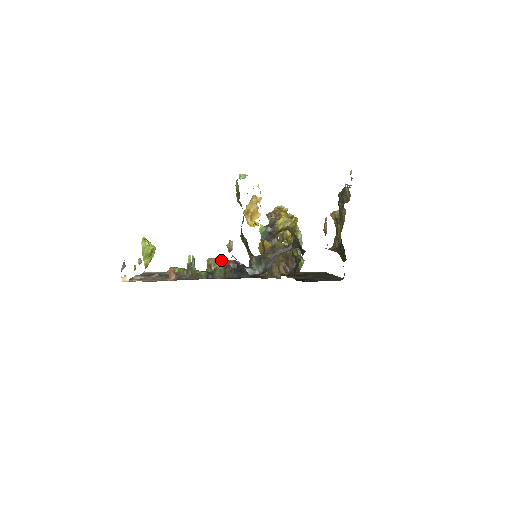
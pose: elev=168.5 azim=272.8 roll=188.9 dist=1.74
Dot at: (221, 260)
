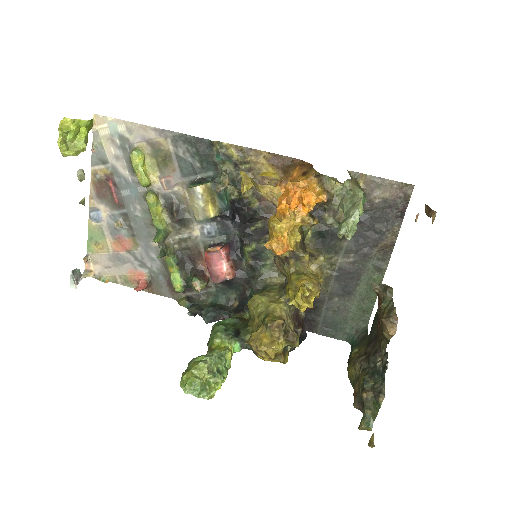
Dot at: (207, 218)
